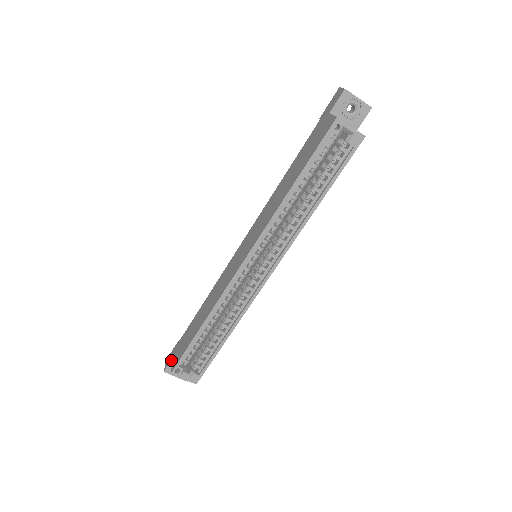
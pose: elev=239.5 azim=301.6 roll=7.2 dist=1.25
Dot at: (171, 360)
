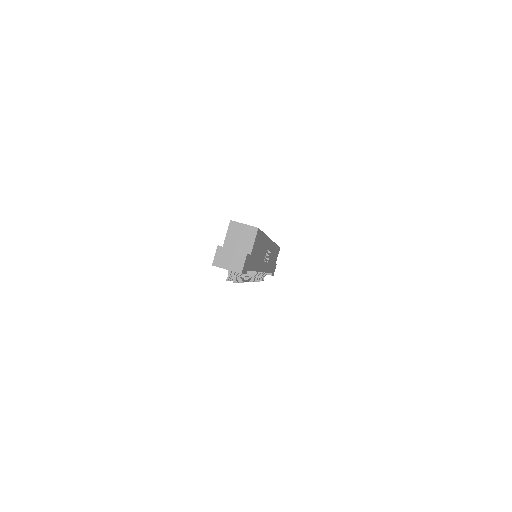
Dot at: occluded
